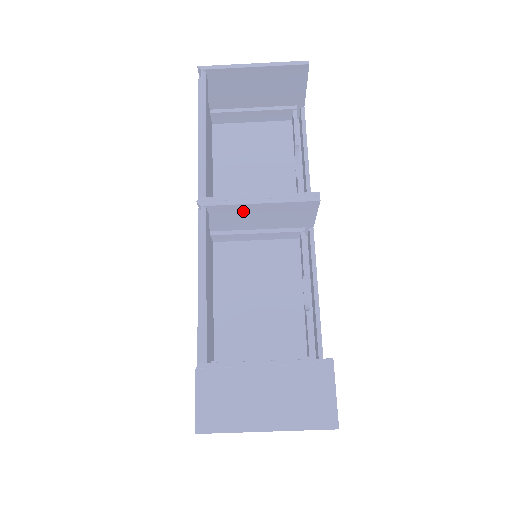
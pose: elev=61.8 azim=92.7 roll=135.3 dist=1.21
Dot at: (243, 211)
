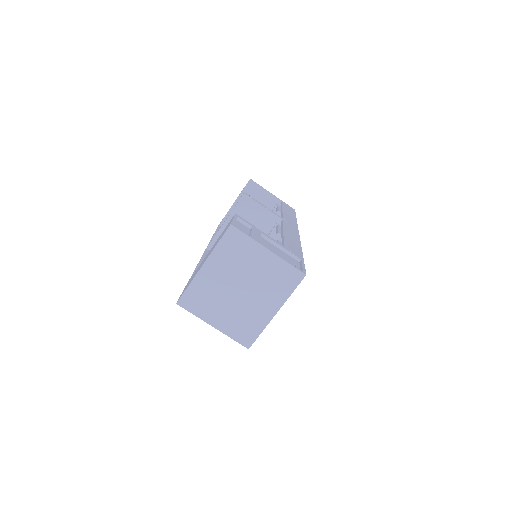
Dot at: occluded
